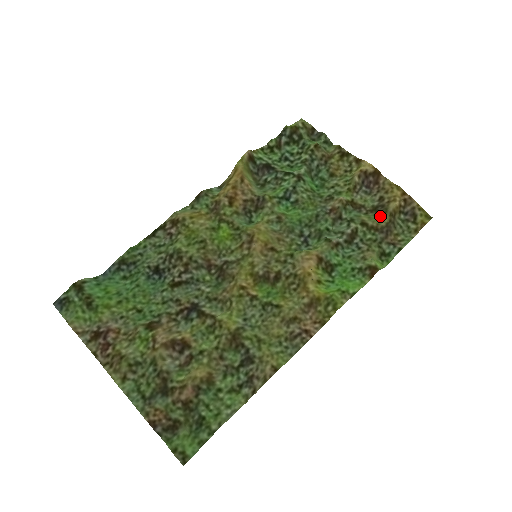
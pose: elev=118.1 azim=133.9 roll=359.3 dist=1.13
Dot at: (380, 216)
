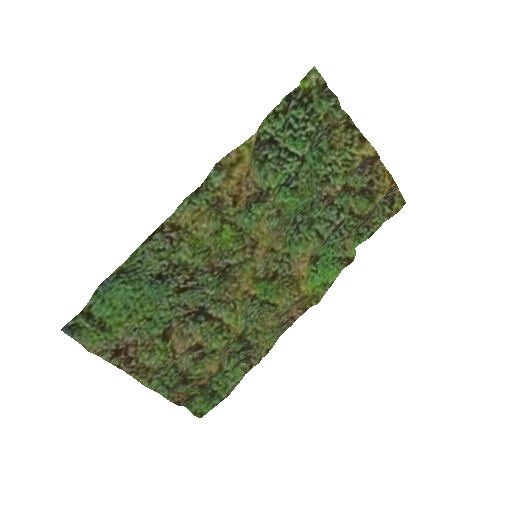
Dot at: (365, 201)
